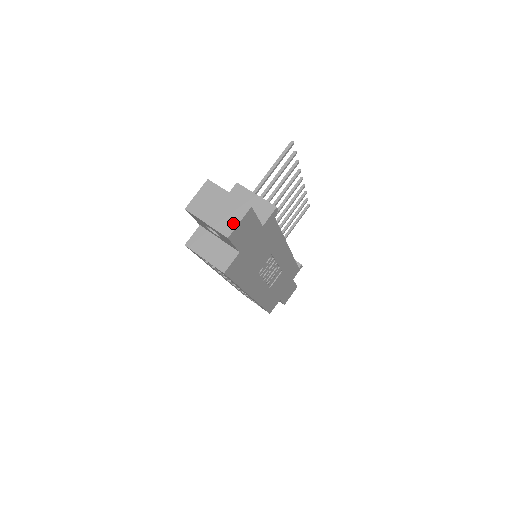
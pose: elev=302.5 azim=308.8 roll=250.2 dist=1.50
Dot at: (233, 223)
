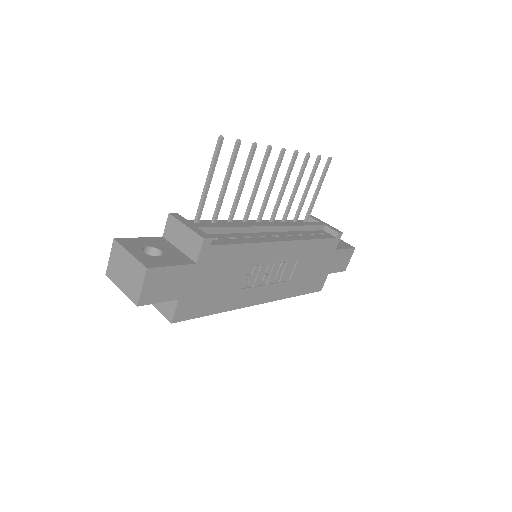
Dot at: (138, 289)
